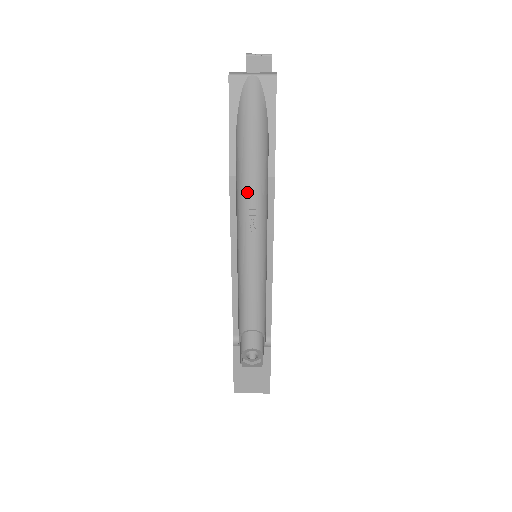
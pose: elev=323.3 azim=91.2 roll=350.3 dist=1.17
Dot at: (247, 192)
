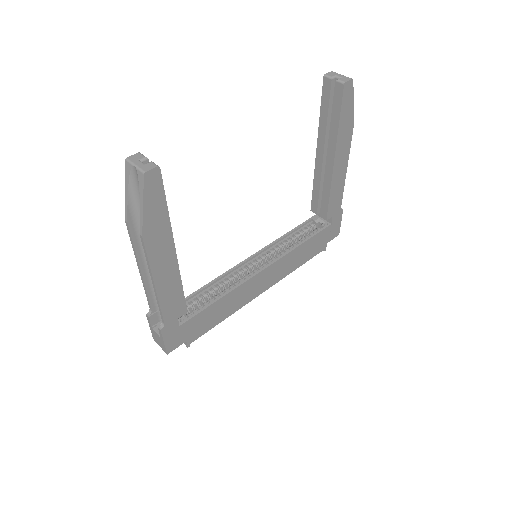
Dot at: occluded
